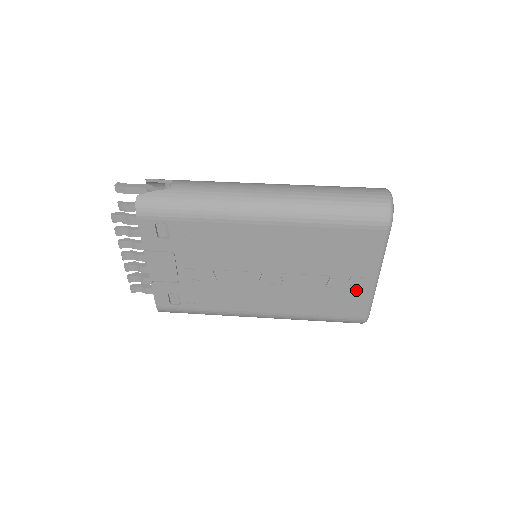
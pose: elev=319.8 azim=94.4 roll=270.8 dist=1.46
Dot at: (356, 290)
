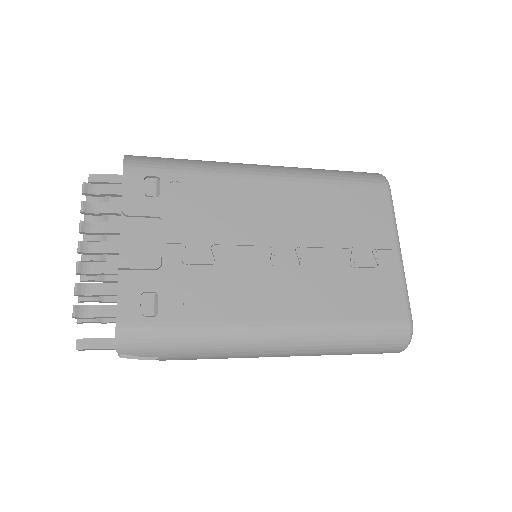
Dot at: (384, 270)
